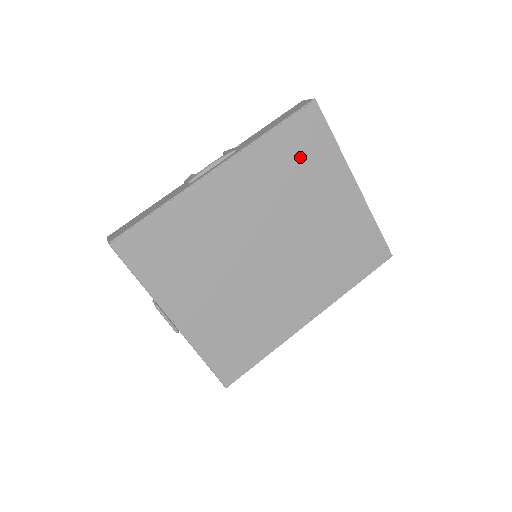
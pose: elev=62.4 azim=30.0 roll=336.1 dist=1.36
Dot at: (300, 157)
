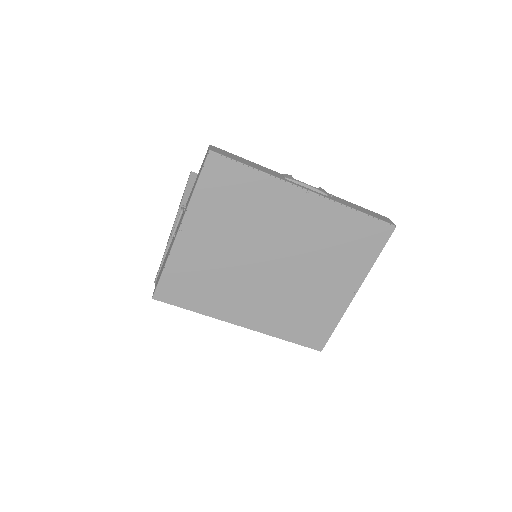
Dot at: (351, 242)
